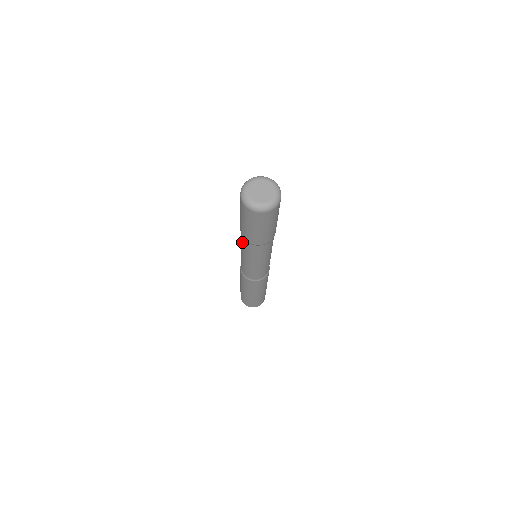
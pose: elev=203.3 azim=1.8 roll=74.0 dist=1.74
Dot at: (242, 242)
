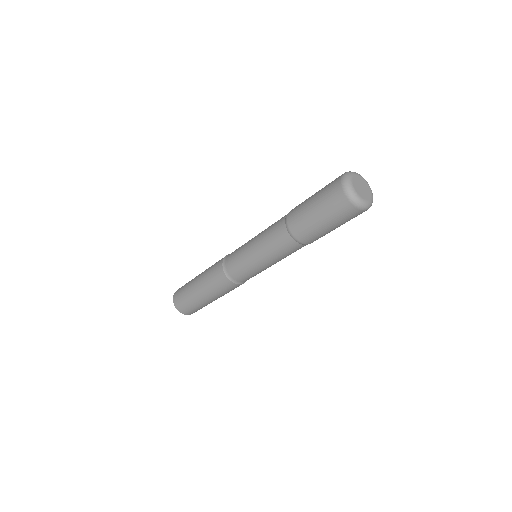
Dot at: (282, 246)
